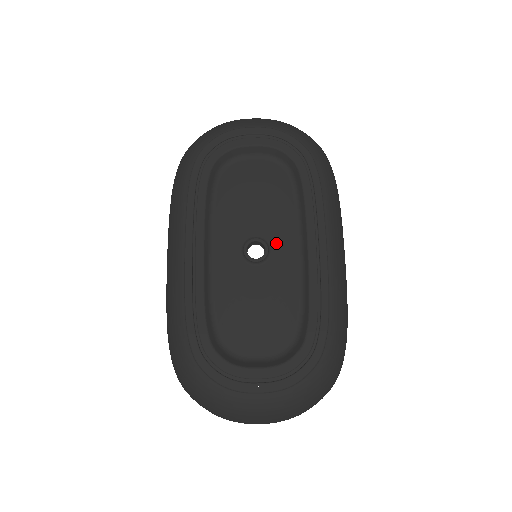
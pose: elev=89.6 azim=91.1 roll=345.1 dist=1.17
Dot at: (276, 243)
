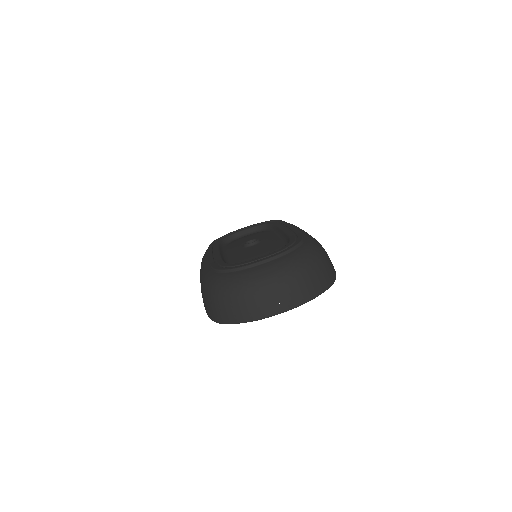
Dot at: (264, 239)
